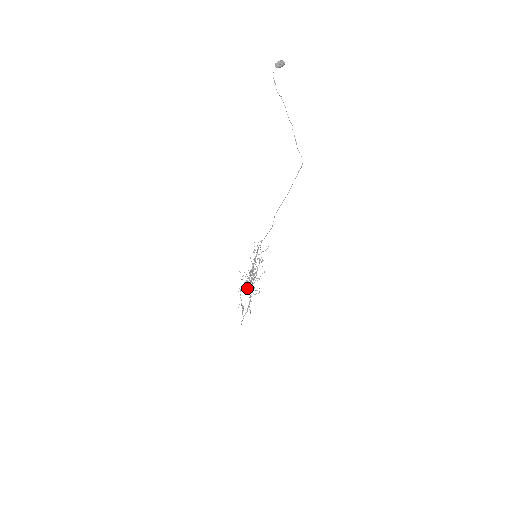
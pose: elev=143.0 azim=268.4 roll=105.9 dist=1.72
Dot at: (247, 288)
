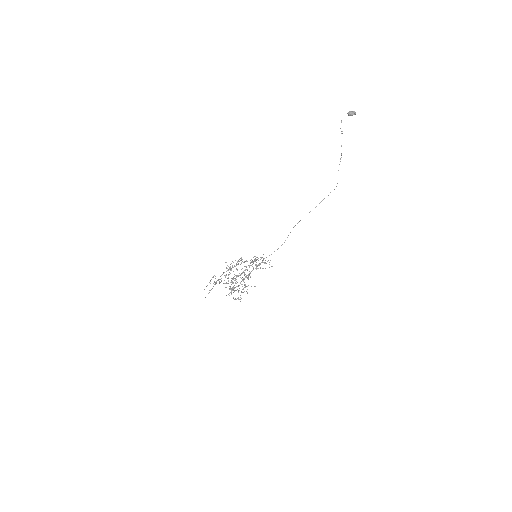
Dot at: (230, 266)
